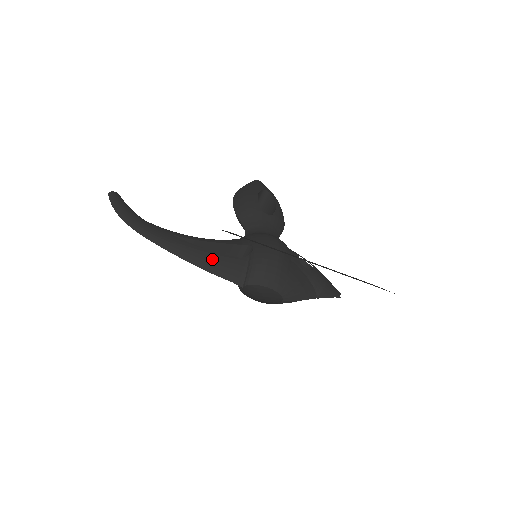
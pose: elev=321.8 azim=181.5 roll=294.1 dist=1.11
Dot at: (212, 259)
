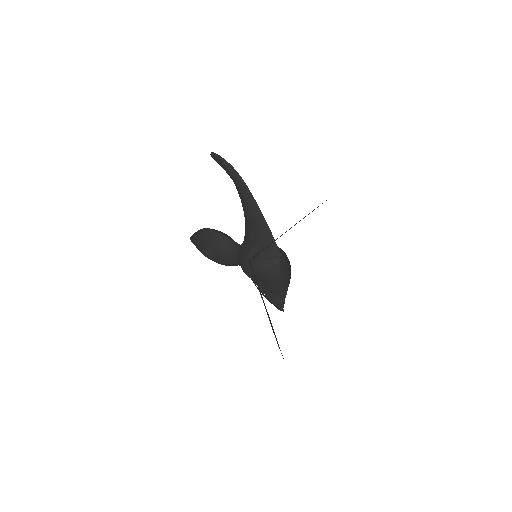
Dot at: occluded
